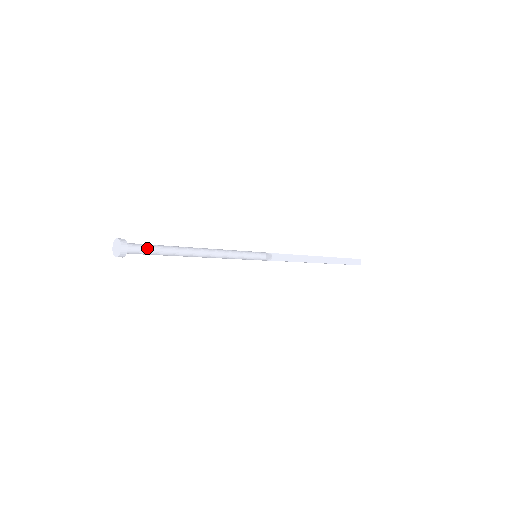
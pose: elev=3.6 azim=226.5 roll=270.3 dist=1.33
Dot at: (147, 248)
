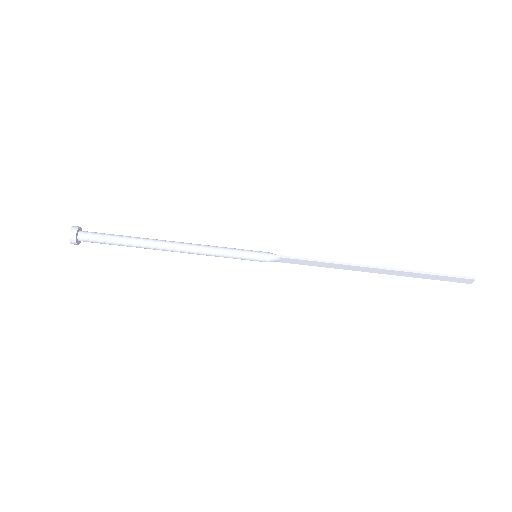
Dot at: (104, 235)
